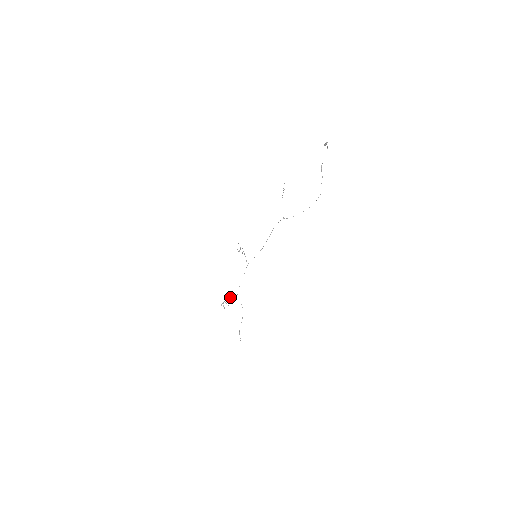
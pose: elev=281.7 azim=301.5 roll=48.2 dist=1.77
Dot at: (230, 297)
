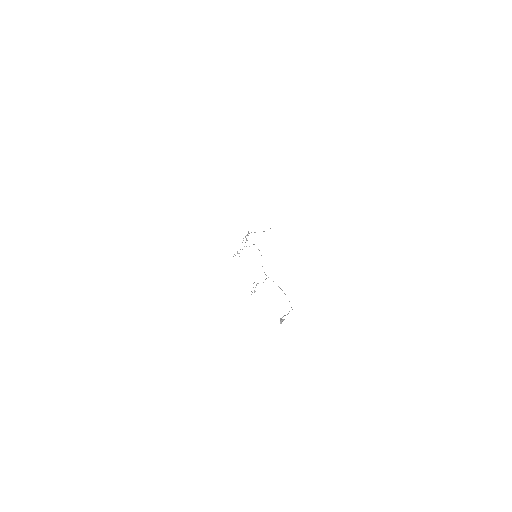
Dot at: occluded
